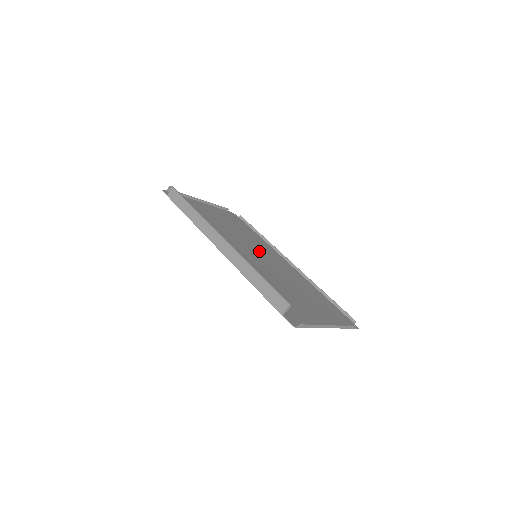
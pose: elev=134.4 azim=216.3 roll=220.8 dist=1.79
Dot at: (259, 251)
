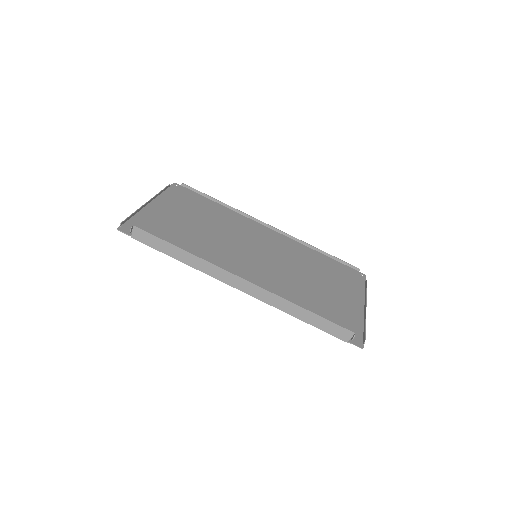
Dot at: (247, 241)
